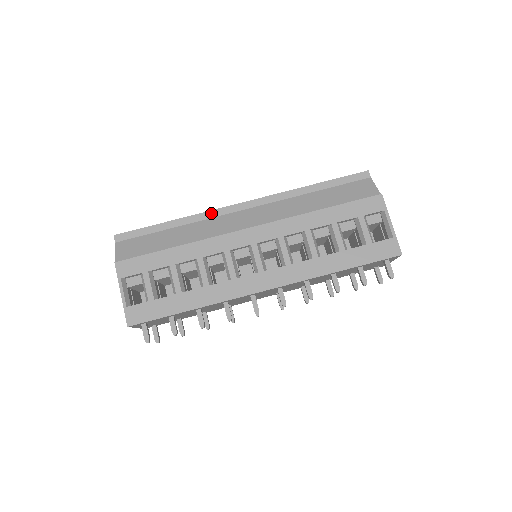
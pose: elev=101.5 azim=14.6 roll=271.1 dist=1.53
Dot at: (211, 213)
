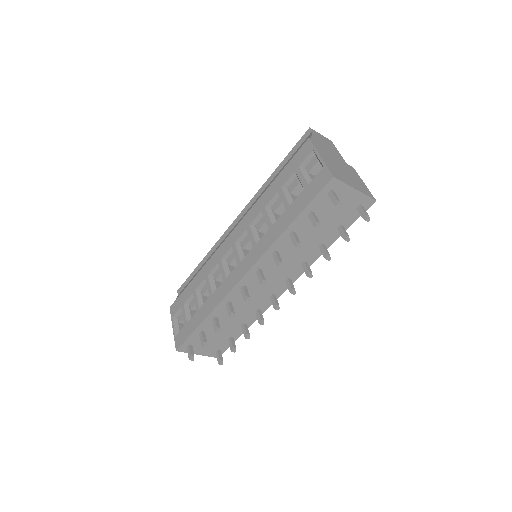
Dot at: (220, 240)
